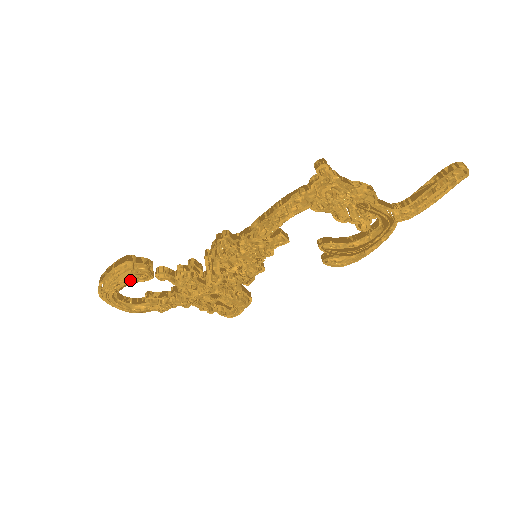
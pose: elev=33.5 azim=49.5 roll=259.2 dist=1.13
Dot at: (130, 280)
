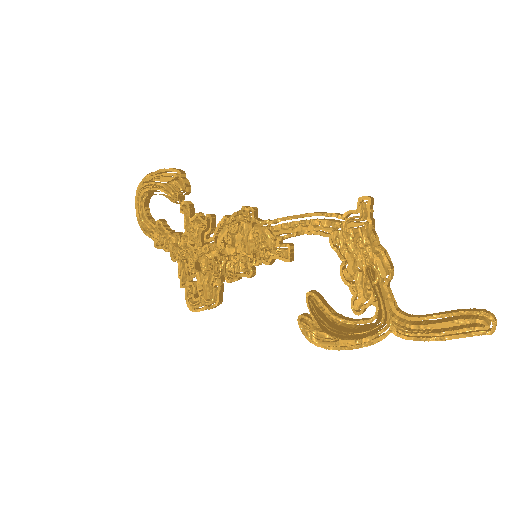
Dot at: (165, 190)
